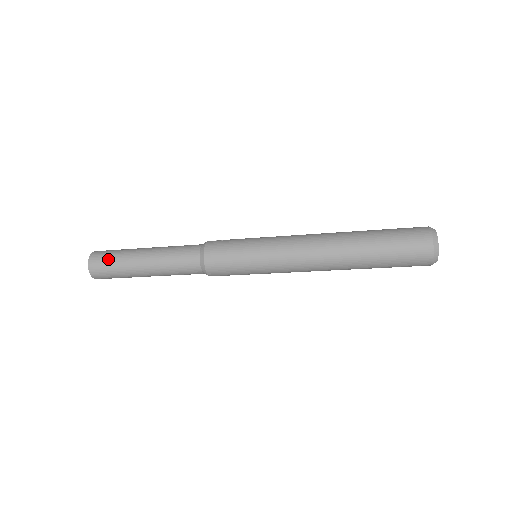
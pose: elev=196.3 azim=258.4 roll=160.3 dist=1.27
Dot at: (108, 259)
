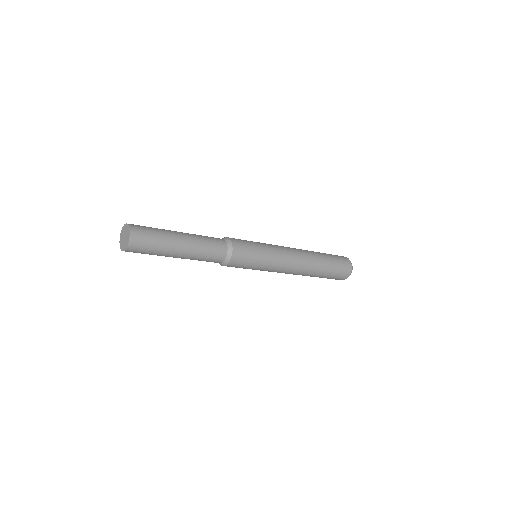
Dot at: (150, 233)
